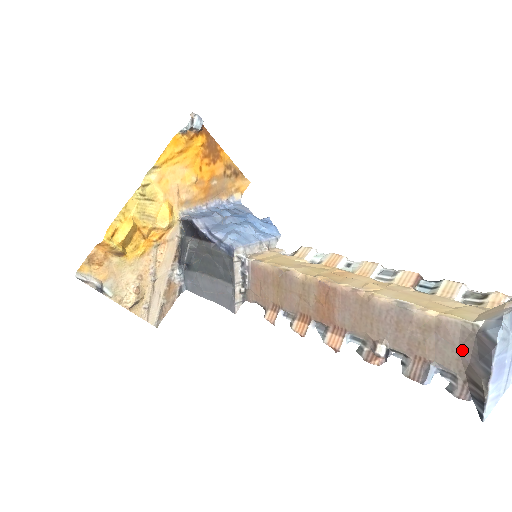
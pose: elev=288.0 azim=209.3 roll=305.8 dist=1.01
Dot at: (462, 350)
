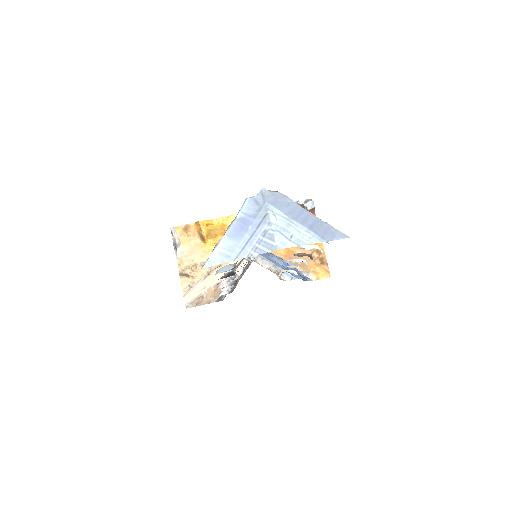
Dot at: occluded
